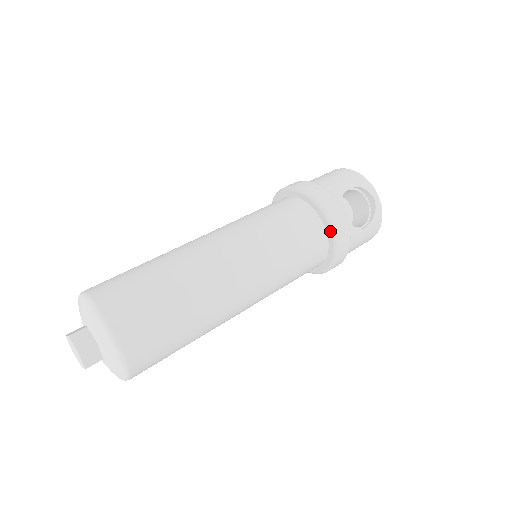
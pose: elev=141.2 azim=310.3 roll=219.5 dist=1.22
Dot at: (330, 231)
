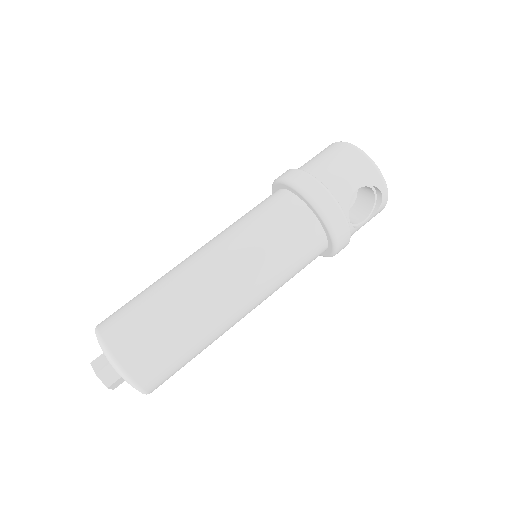
Dot at: (331, 243)
